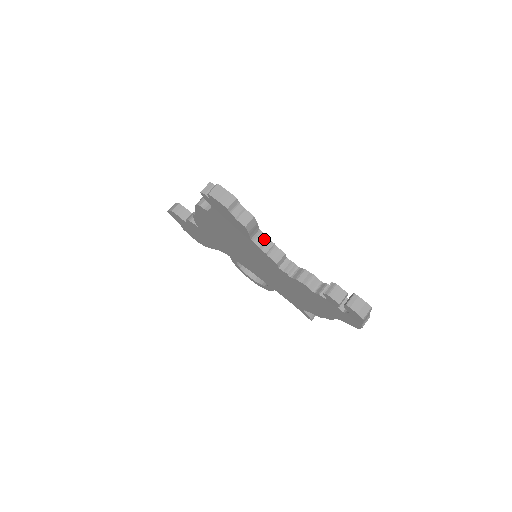
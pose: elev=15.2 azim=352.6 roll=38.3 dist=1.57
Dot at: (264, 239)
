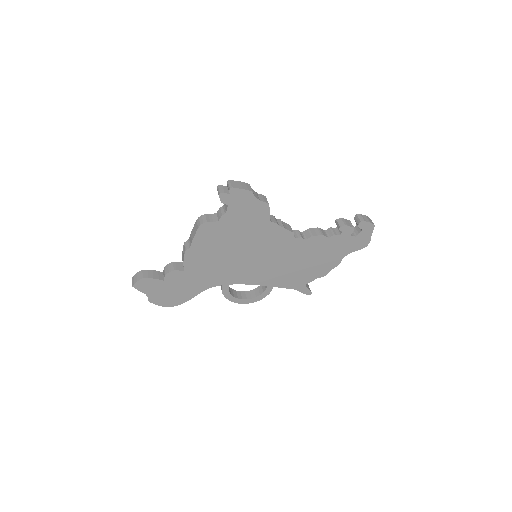
Dot at: (274, 218)
